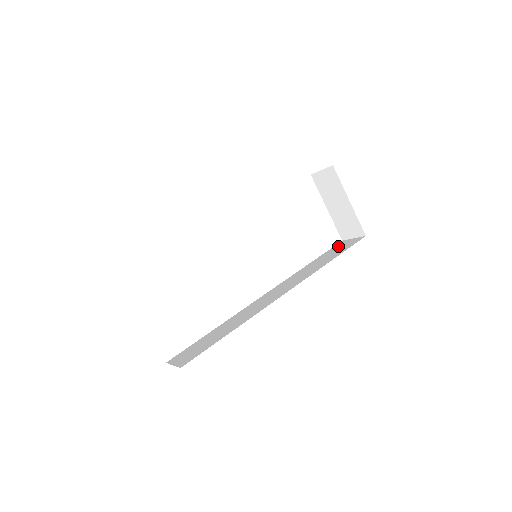
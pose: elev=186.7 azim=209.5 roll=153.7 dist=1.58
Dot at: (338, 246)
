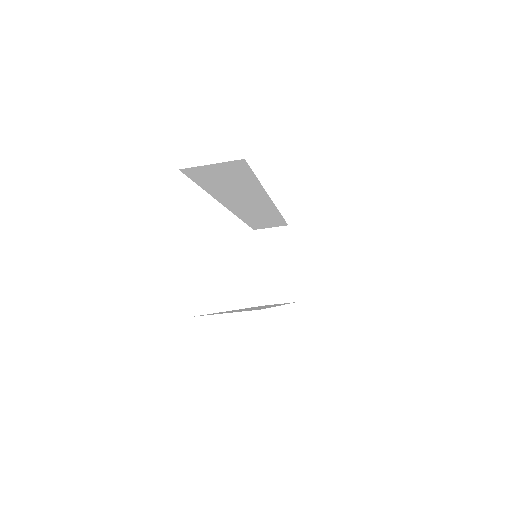
Dot at: occluded
